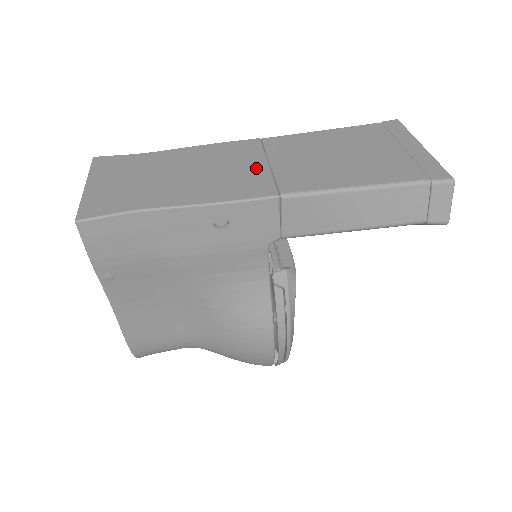
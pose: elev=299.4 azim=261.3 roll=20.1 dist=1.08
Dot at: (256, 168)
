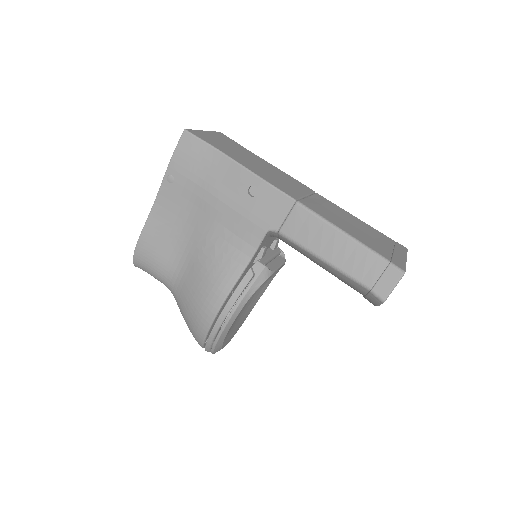
Dot at: (298, 191)
